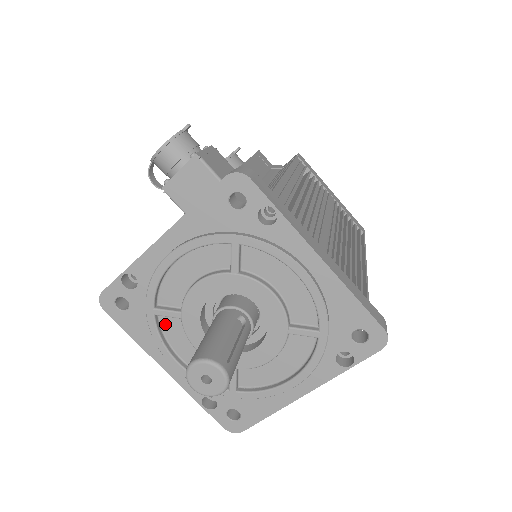
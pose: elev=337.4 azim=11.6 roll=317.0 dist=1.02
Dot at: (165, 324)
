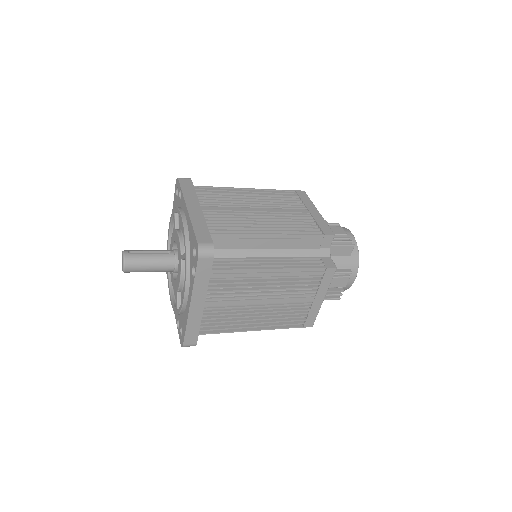
Dot at: occluded
